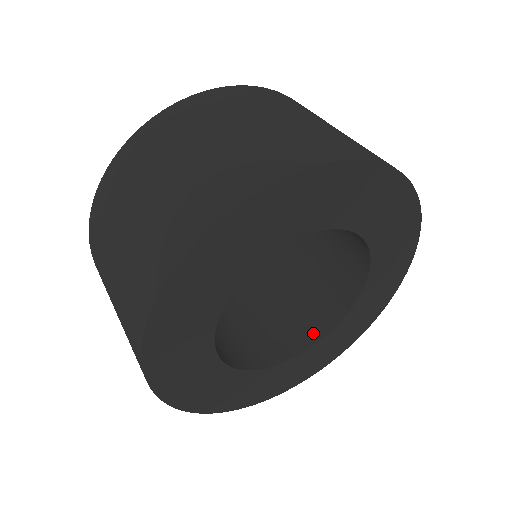
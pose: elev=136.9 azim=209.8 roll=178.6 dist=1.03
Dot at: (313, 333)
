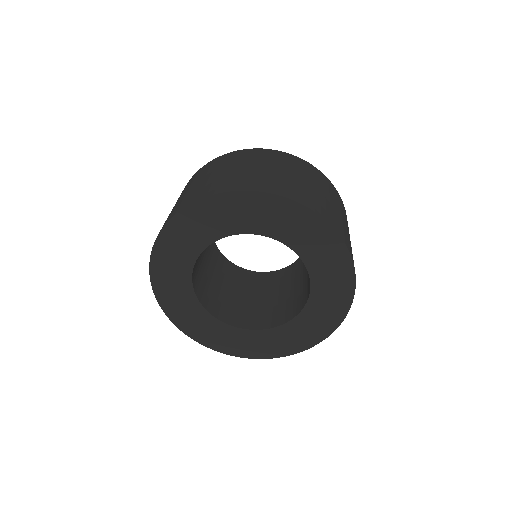
Dot at: (297, 310)
